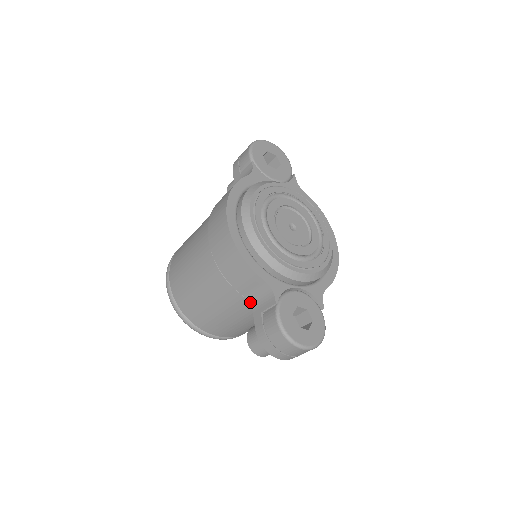
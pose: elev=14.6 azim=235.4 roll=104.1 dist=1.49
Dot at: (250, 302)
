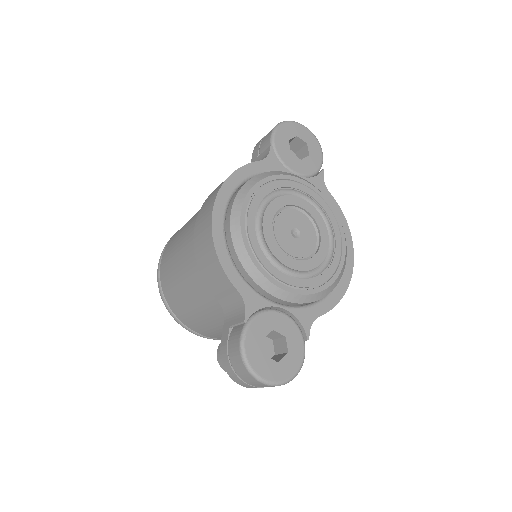
Dot at: (224, 310)
